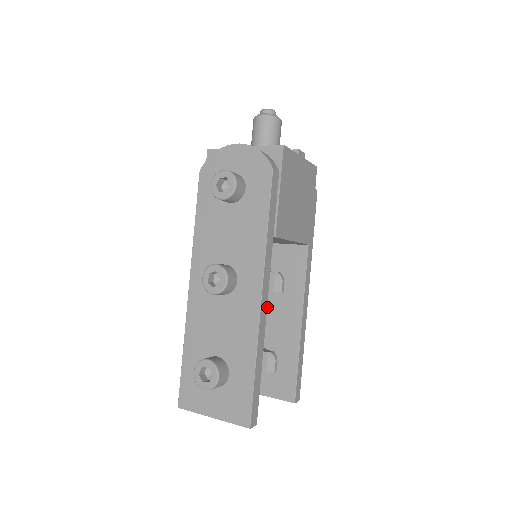
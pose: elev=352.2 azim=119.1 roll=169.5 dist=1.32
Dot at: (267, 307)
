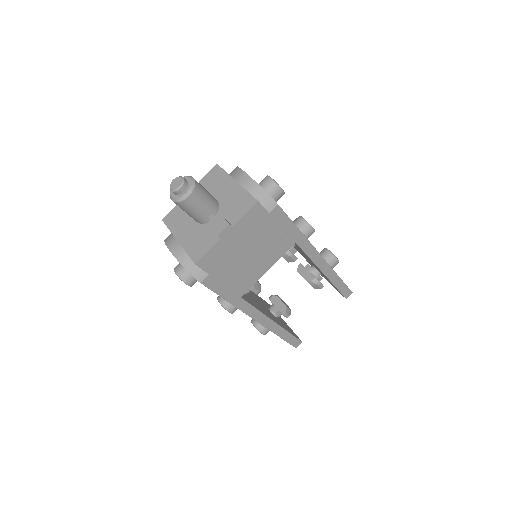
Dot at: (299, 250)
